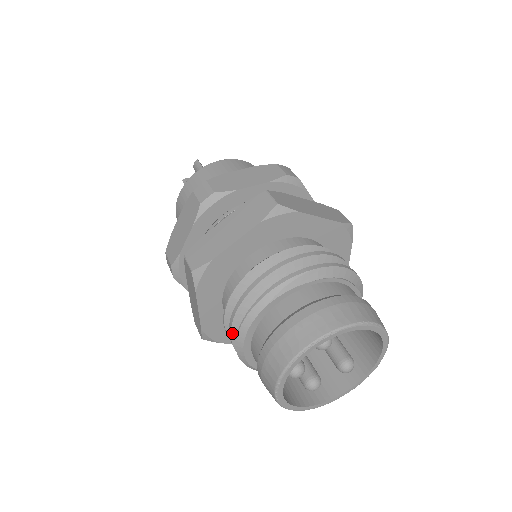
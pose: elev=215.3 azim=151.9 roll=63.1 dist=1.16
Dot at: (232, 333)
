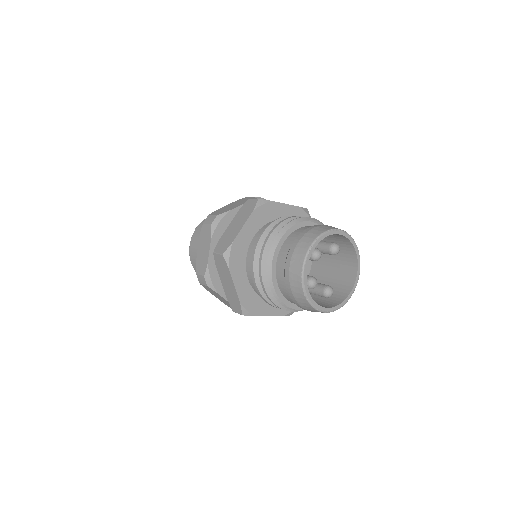
Dot at: (272, 233)
